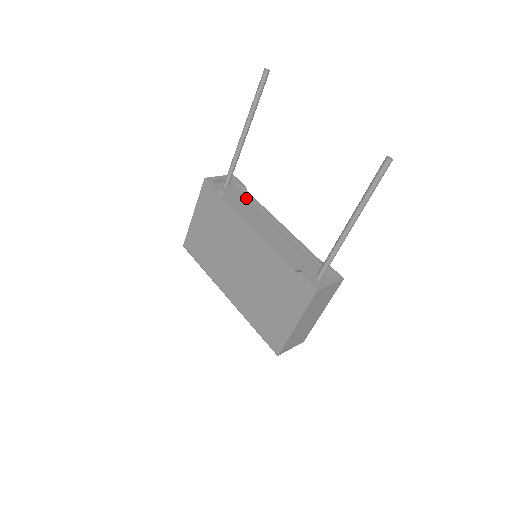
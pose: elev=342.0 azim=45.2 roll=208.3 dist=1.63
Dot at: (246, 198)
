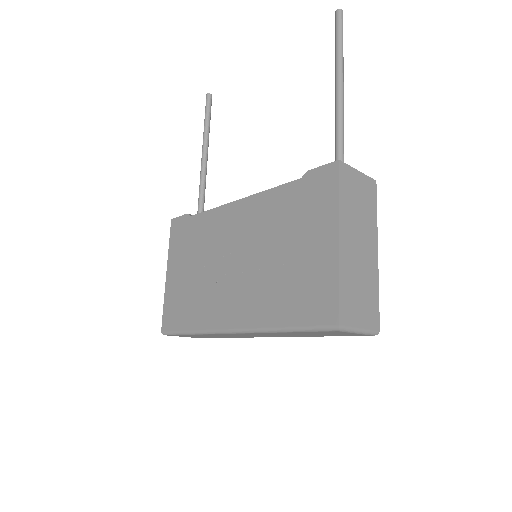
Dot at: occluded
